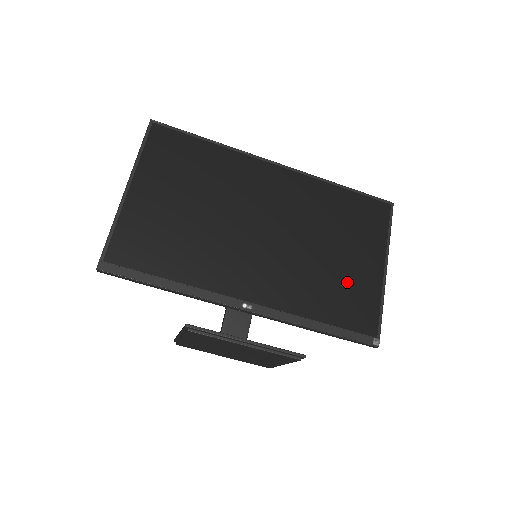
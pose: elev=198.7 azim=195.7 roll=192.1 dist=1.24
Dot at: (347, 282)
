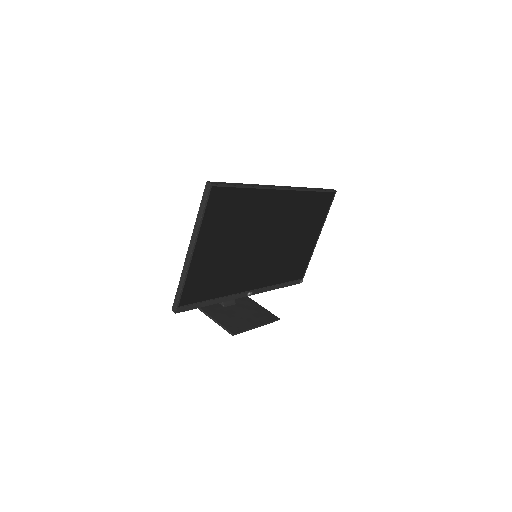
Dot at: (299, 255)
